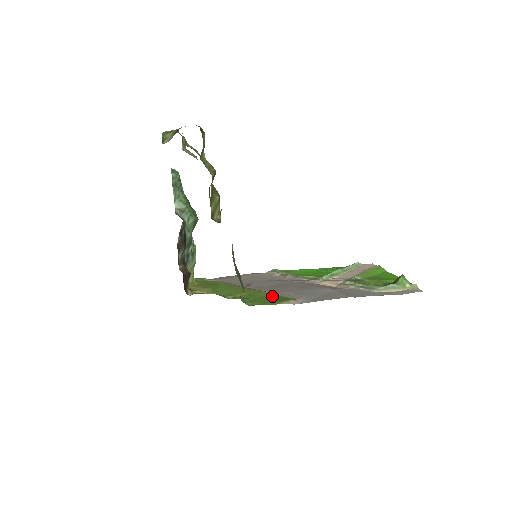
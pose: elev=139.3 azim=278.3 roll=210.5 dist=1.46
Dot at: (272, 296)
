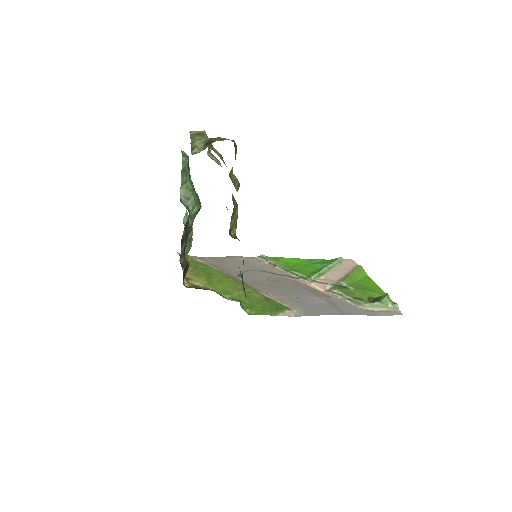
Dot at: (267, 300)
